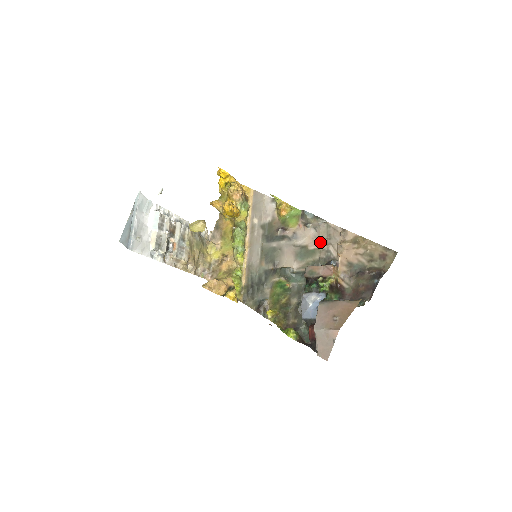
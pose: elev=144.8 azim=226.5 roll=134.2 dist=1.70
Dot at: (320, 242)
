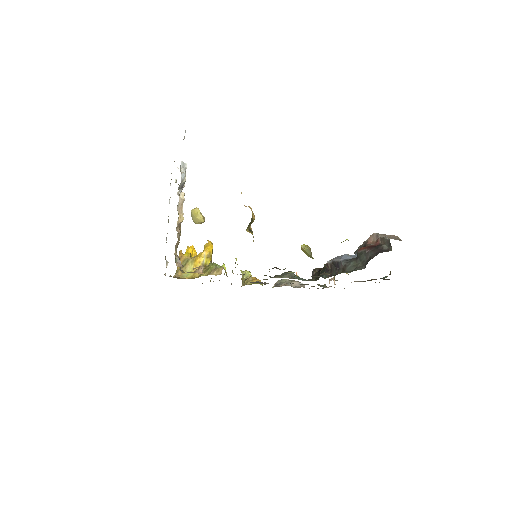
Dot at: occluded
